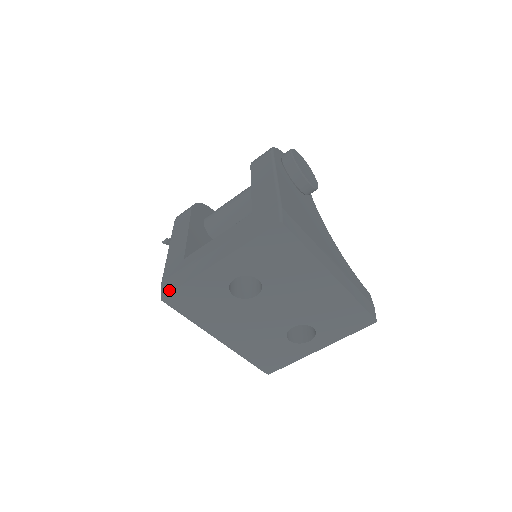
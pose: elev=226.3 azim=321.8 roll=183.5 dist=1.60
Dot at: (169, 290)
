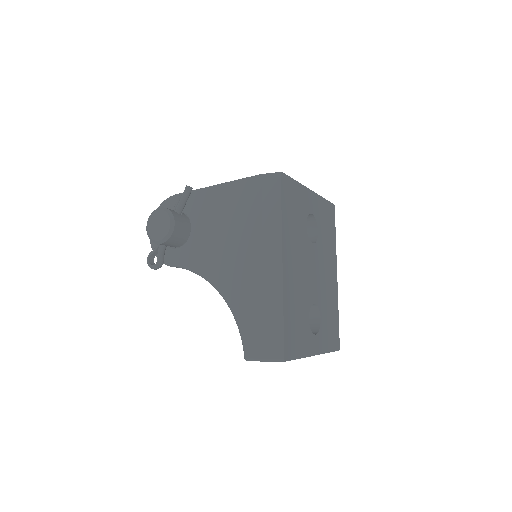
Dot at: occluded
